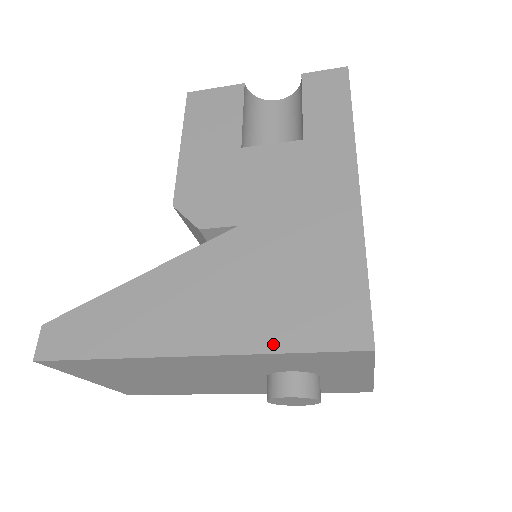
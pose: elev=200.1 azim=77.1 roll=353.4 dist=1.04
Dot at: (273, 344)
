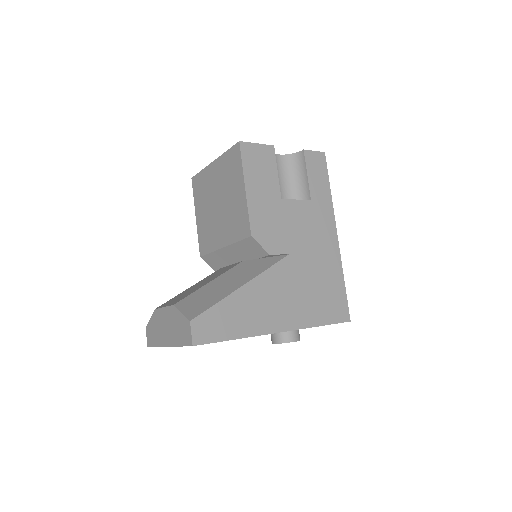
Dot at: (315, 322)
